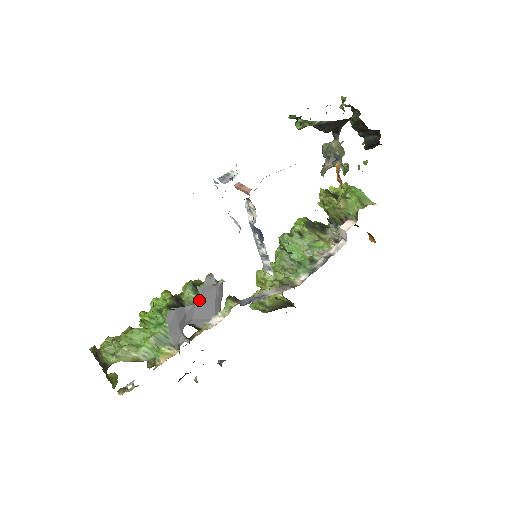
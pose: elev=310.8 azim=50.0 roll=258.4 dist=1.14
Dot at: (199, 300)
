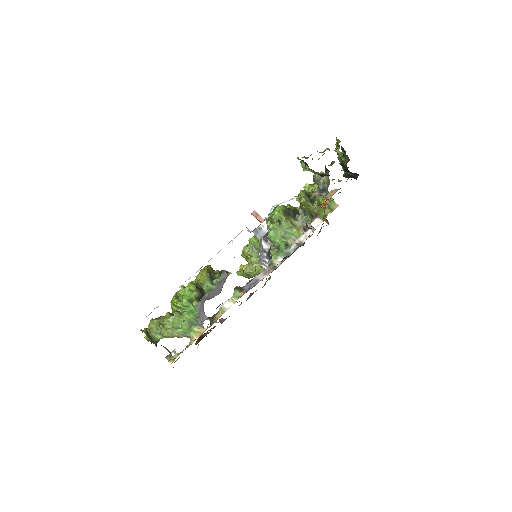
Dot at: (214, 288)
